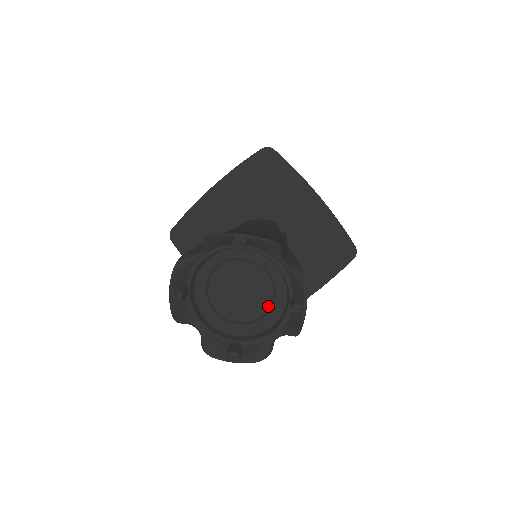
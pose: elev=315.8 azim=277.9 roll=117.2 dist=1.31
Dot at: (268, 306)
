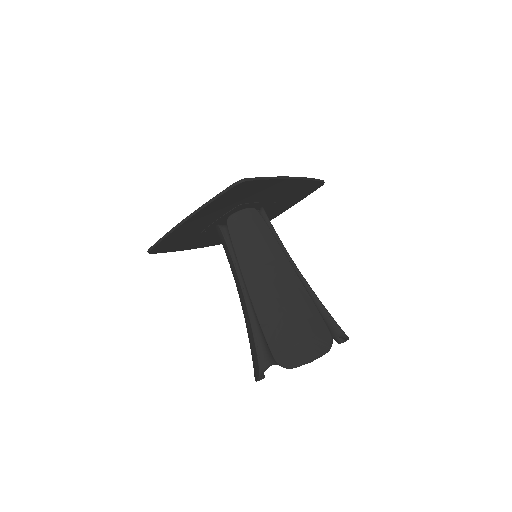
Dot at: occluded
